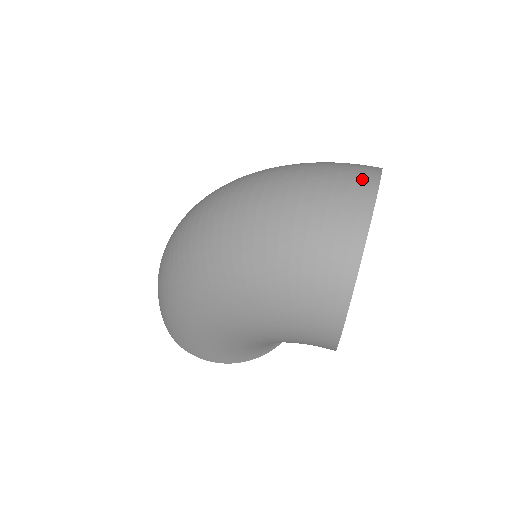
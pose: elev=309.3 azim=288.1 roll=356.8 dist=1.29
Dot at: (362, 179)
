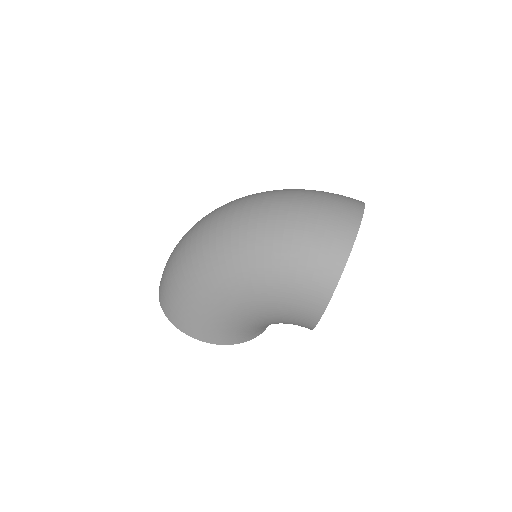
Dot at: (353, 202)
